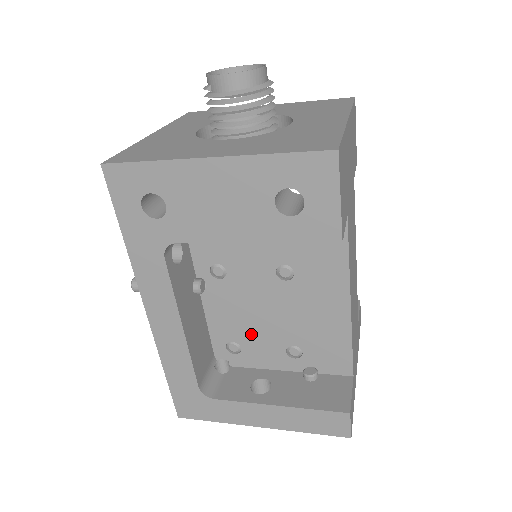
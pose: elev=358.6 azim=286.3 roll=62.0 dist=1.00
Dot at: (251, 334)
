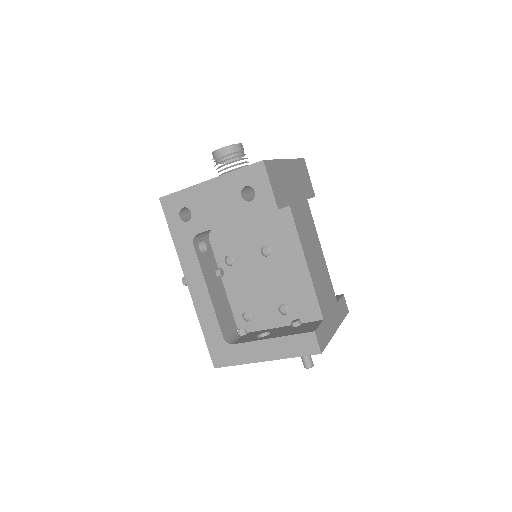
Dot at: (255, 302)
